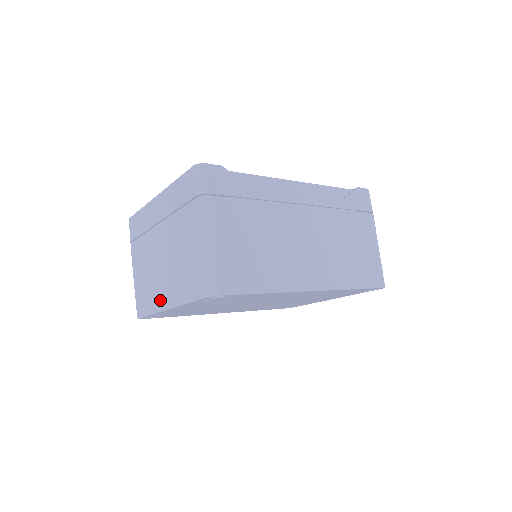
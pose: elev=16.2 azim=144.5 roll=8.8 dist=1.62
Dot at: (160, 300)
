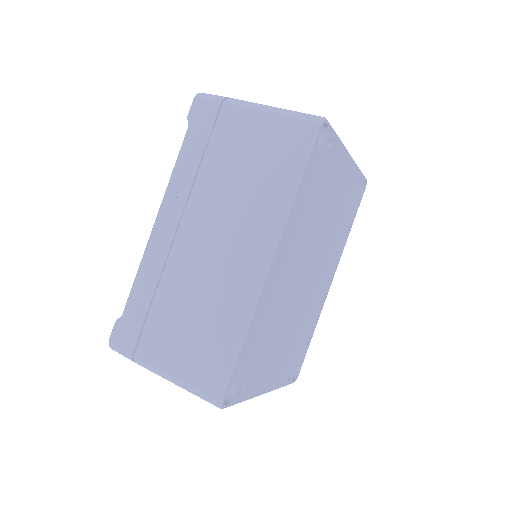
Dot at: occluded
